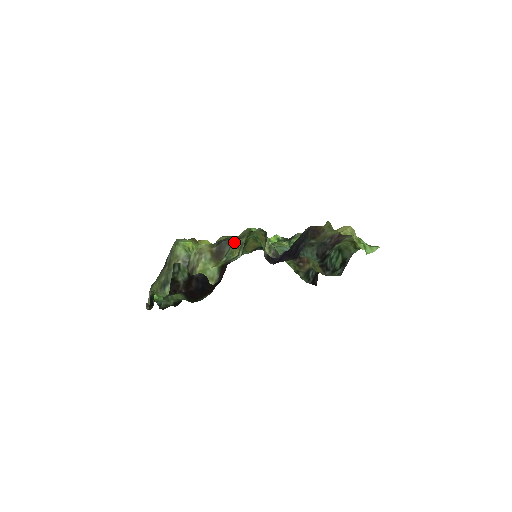
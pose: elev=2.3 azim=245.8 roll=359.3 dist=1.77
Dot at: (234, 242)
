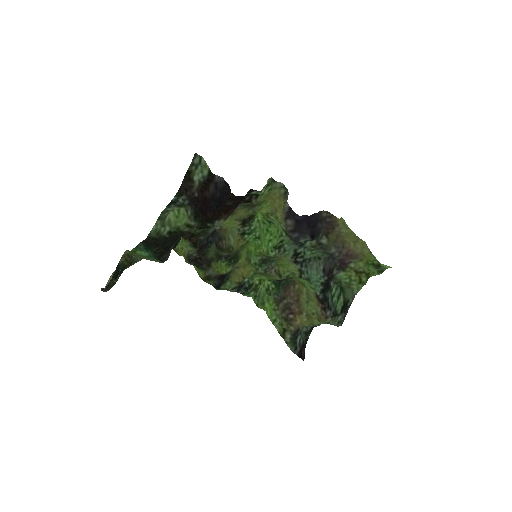
Dot at: occluded
